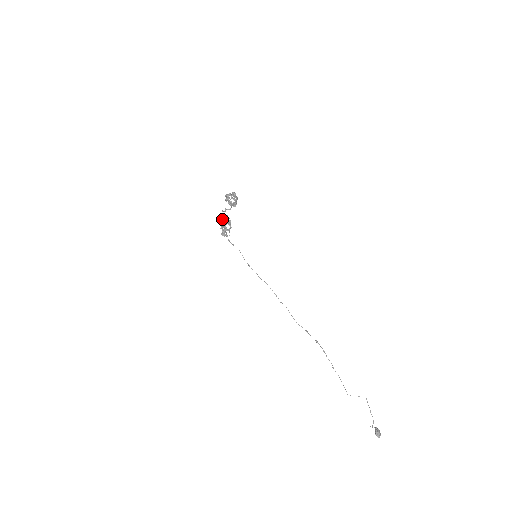
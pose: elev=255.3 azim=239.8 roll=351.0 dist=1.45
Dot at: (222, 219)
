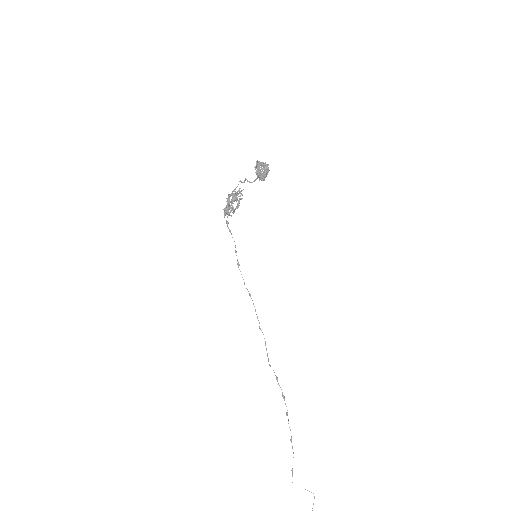
Dot at: (234, 191)
